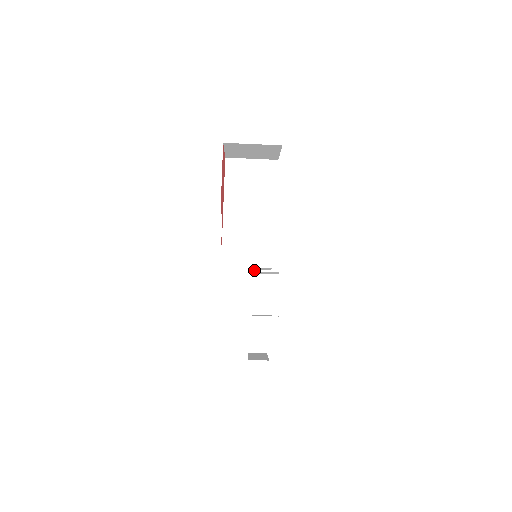
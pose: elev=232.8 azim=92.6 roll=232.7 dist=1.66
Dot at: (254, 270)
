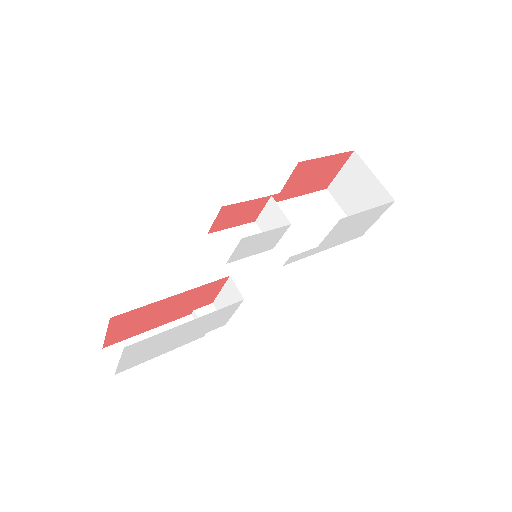
Dot at: (215, 307)
